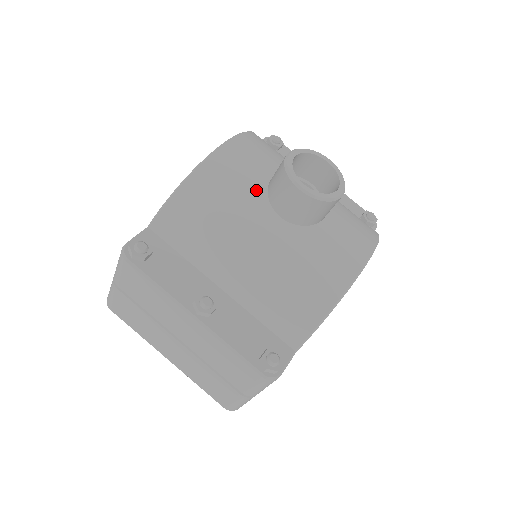
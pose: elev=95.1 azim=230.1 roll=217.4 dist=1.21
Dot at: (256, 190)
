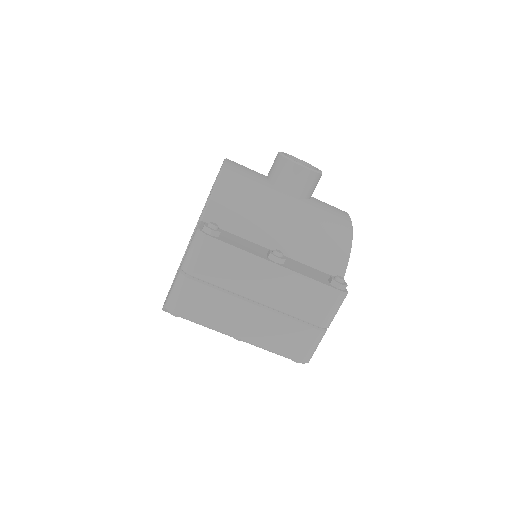
Dot at: (265, 182)
